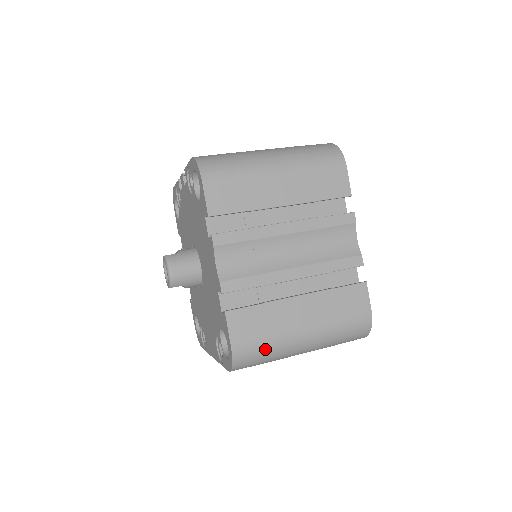
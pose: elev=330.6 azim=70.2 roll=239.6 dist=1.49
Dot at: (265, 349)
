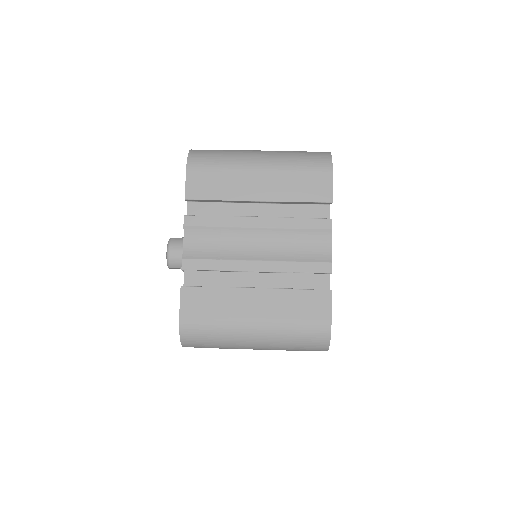
Dot at: (212, 331)
